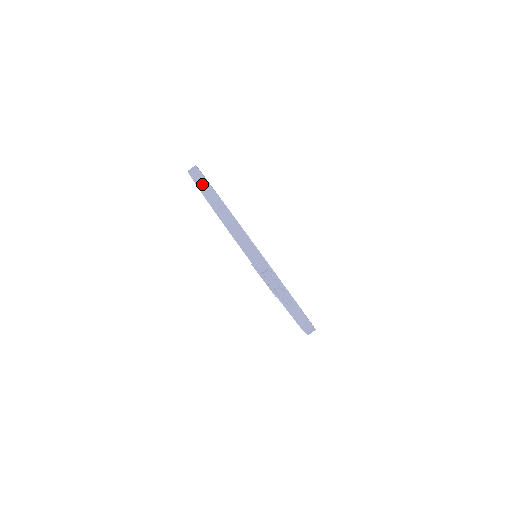
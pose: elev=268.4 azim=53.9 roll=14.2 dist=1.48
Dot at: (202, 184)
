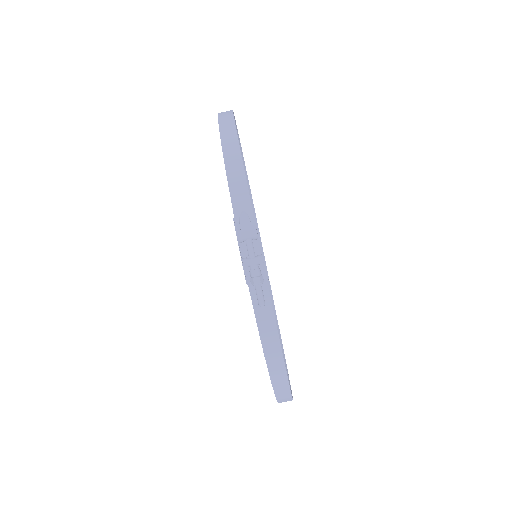
Dot at: (225, 114)
